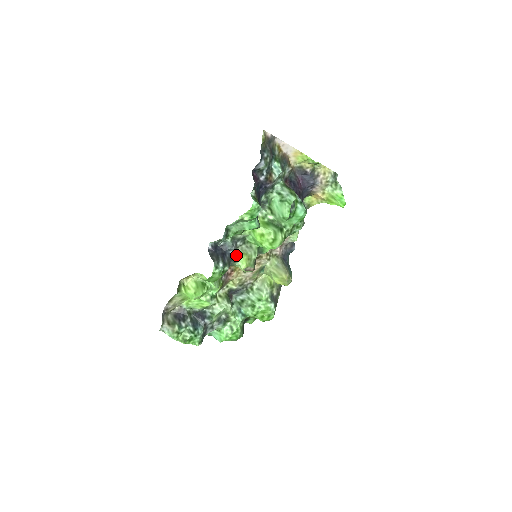
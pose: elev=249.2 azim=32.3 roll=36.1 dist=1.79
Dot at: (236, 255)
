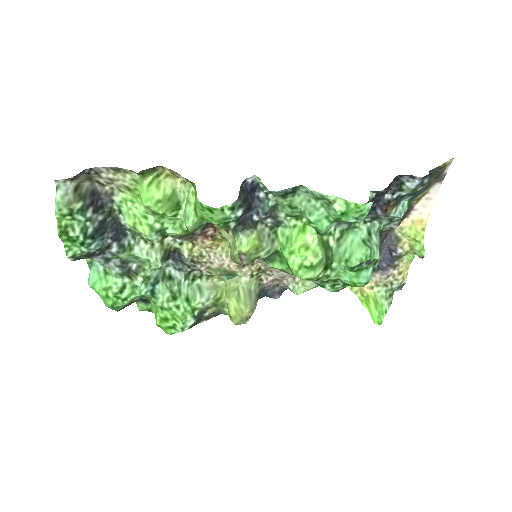
Dot at: (253, 227)
